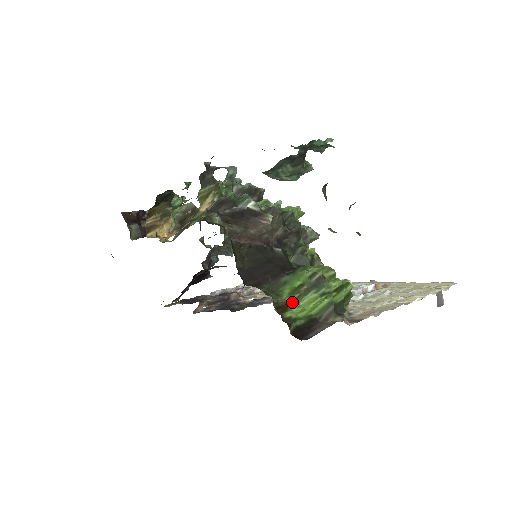
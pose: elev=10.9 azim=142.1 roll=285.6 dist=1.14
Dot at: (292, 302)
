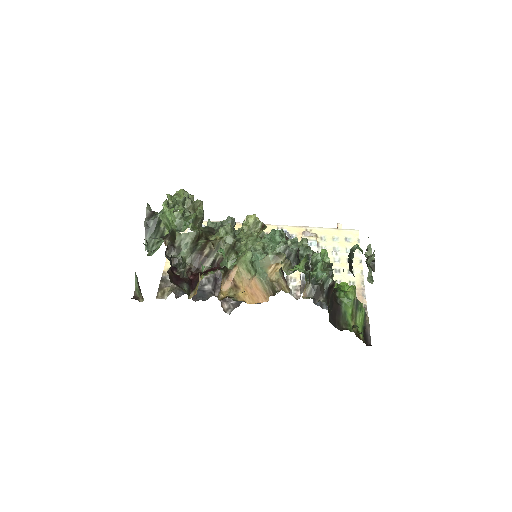
Dot at: occluded
